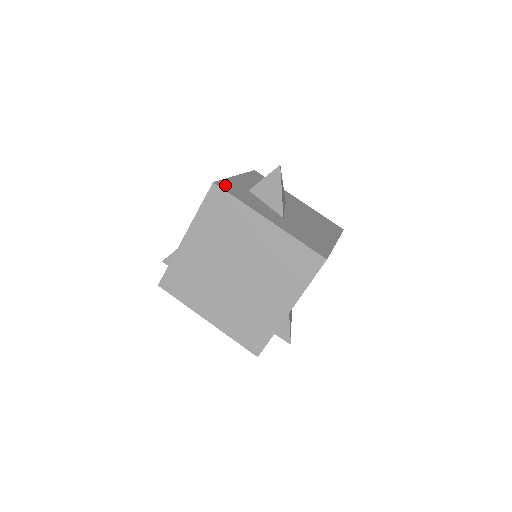
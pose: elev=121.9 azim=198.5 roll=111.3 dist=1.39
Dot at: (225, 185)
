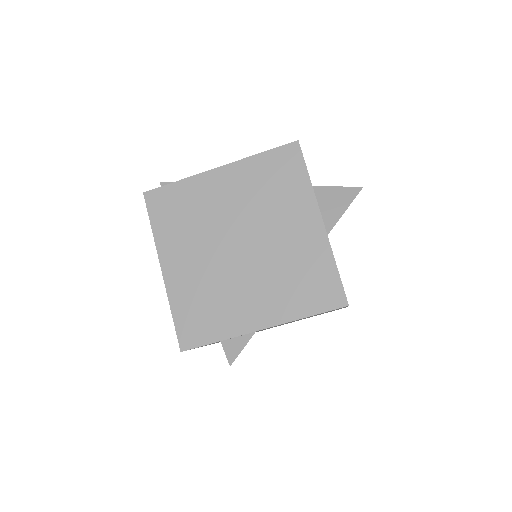
Dot at: occluded
